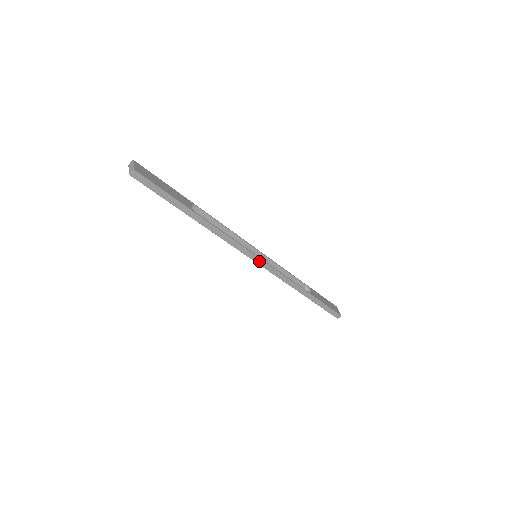
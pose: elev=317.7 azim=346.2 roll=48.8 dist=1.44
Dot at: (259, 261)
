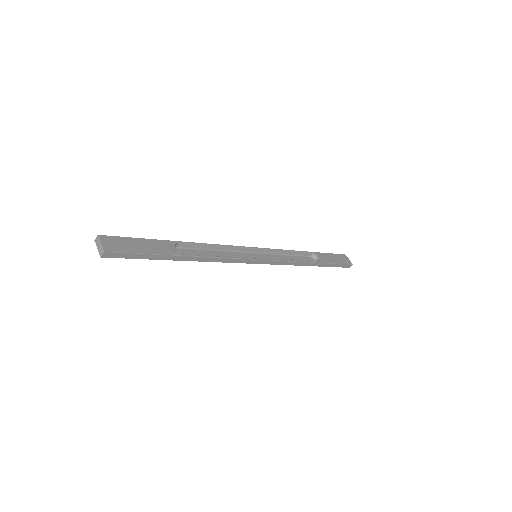
Dot at: (261, 262)
